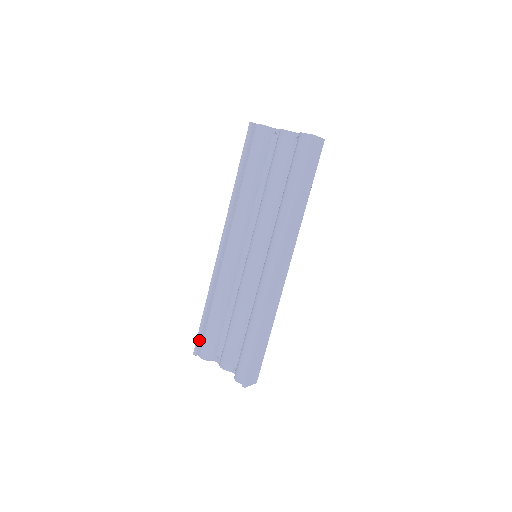
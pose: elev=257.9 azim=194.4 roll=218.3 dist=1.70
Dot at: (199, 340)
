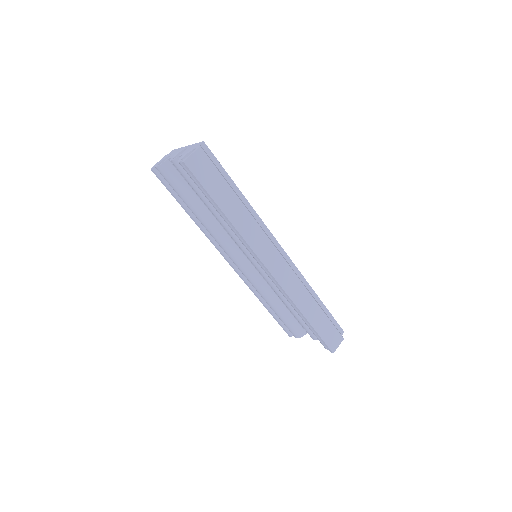
Dot at: (283, 327)
